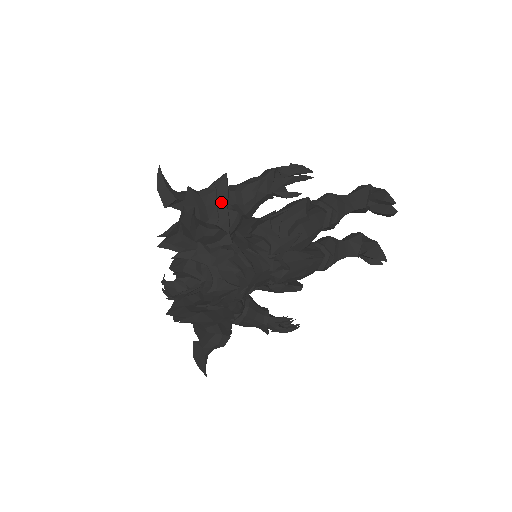
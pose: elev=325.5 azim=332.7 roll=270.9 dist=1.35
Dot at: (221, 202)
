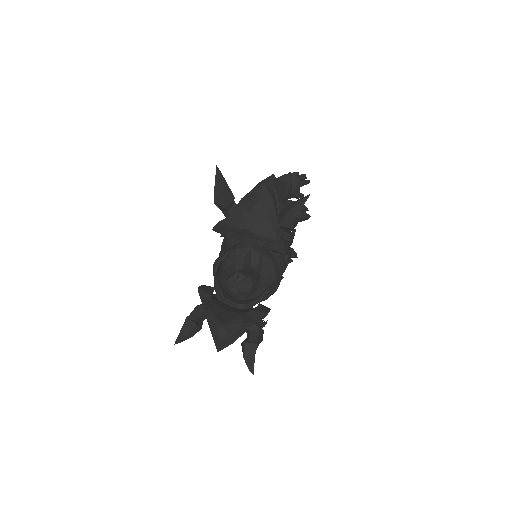
Dot at: (280, 198)
